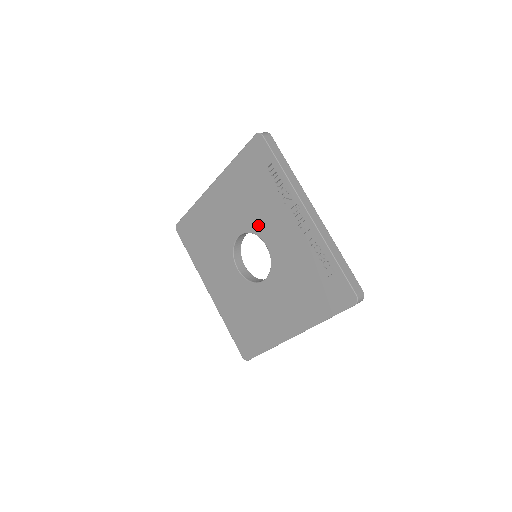
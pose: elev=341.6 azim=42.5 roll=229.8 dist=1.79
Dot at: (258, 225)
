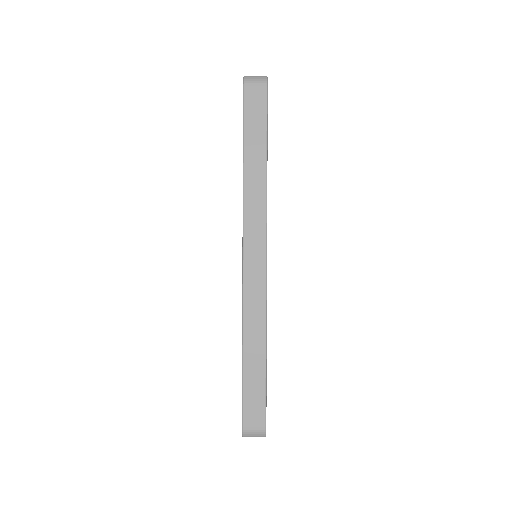
Dot at: occluded
